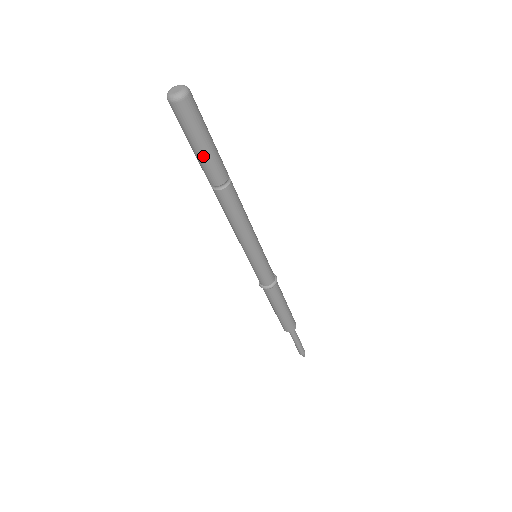
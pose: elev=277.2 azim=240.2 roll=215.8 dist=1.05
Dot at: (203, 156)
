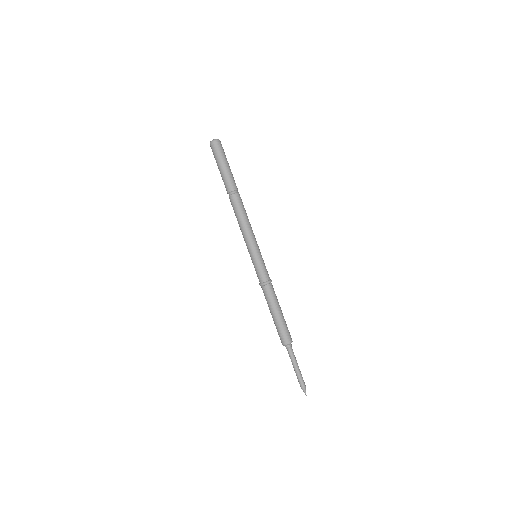
Dot at: (226, 171)
